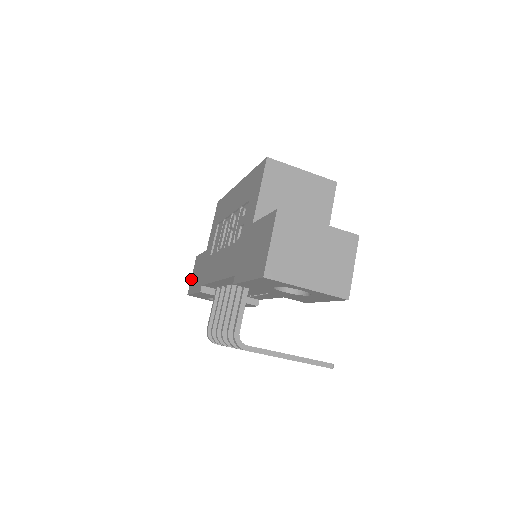
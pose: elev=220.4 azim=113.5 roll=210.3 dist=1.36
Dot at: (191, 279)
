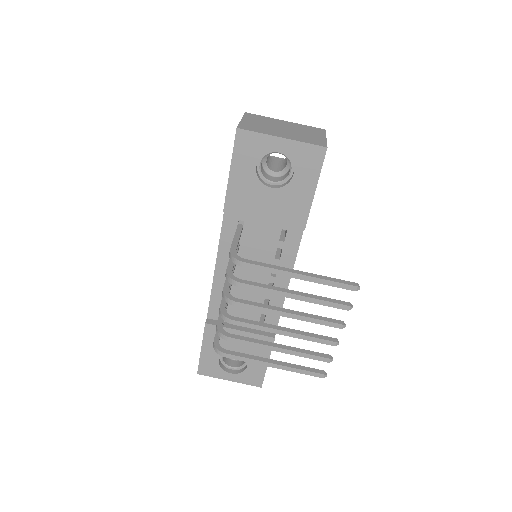
Dot at: occluded
